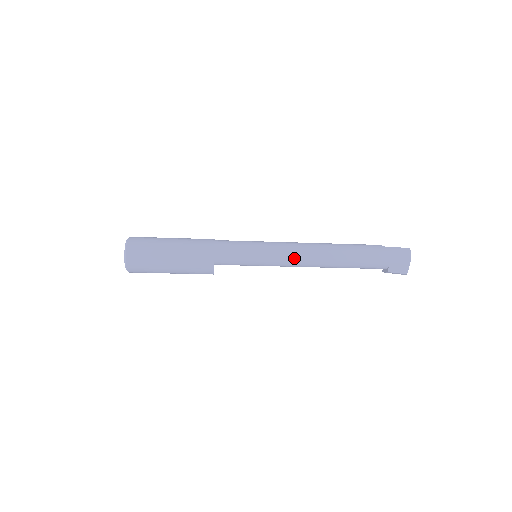
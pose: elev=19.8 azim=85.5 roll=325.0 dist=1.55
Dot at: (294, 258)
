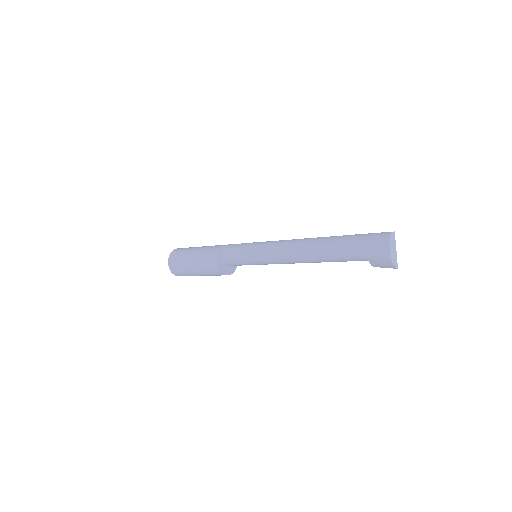
Dot at: (277, 248)
